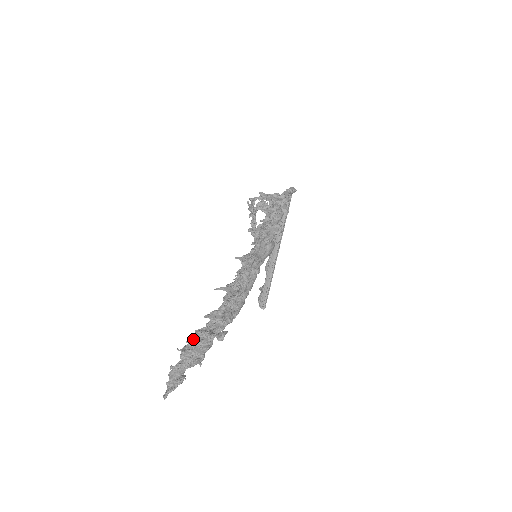
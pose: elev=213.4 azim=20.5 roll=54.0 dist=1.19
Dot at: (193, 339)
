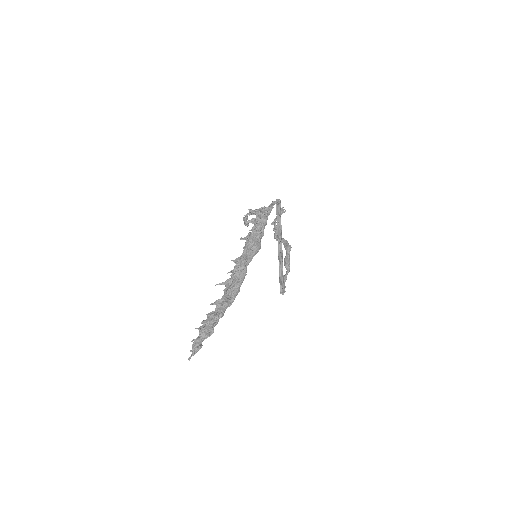
Dot at: (205, 320)
